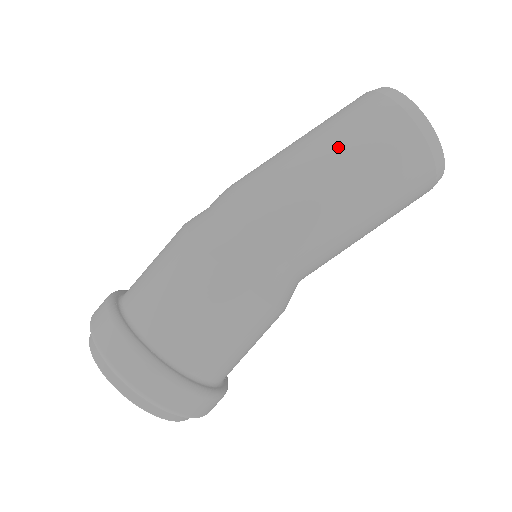
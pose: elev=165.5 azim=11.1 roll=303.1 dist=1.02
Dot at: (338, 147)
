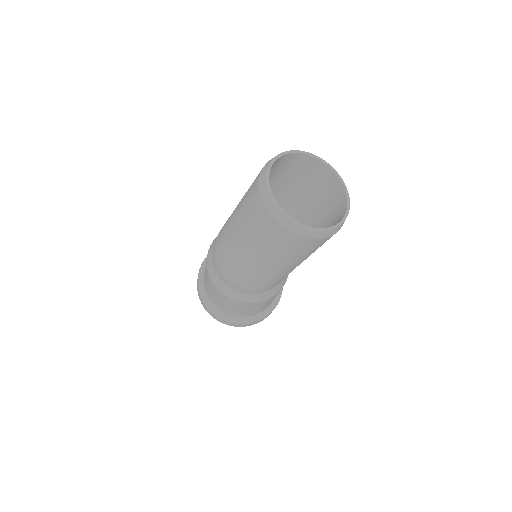
Dot at: (268, 258)
